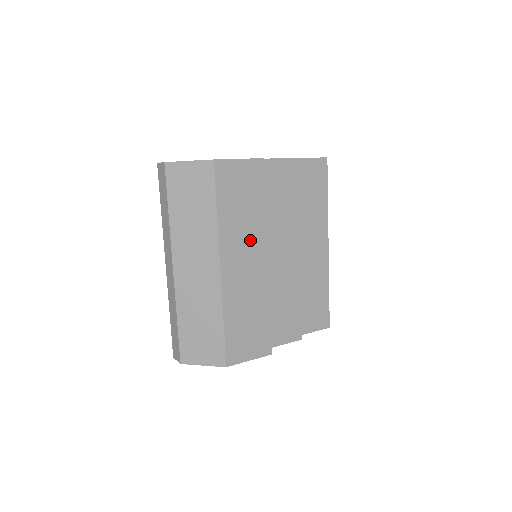
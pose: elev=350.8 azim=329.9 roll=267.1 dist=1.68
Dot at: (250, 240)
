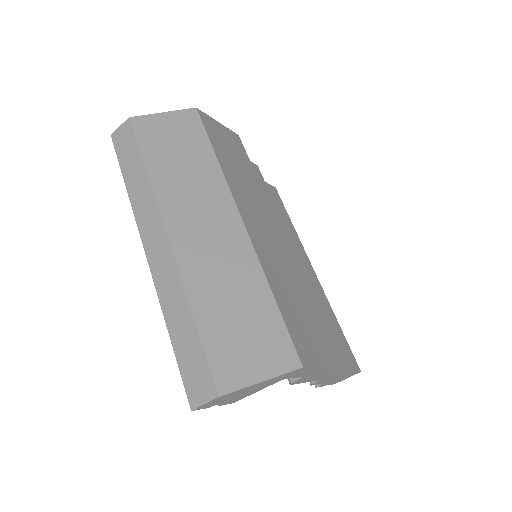
Dot at: (258, 204)
